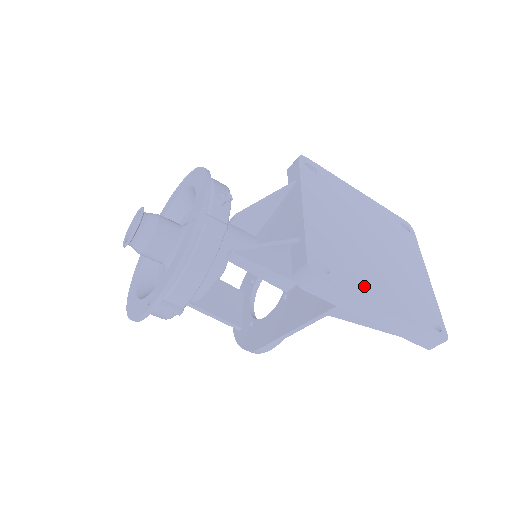
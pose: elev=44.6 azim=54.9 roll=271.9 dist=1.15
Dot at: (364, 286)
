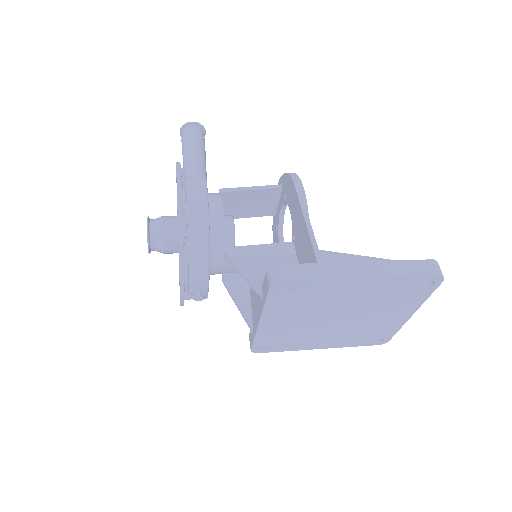
Dot at: (305, 344)
